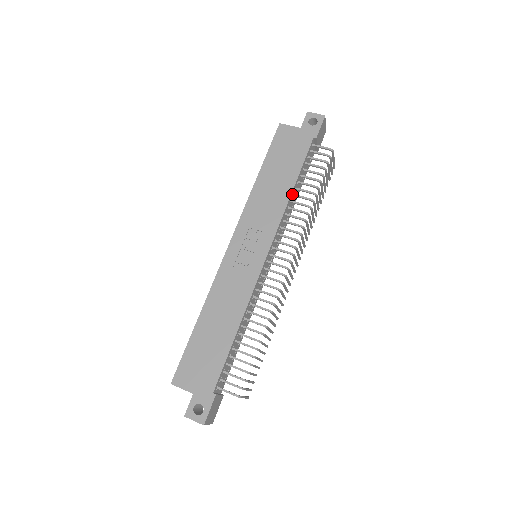
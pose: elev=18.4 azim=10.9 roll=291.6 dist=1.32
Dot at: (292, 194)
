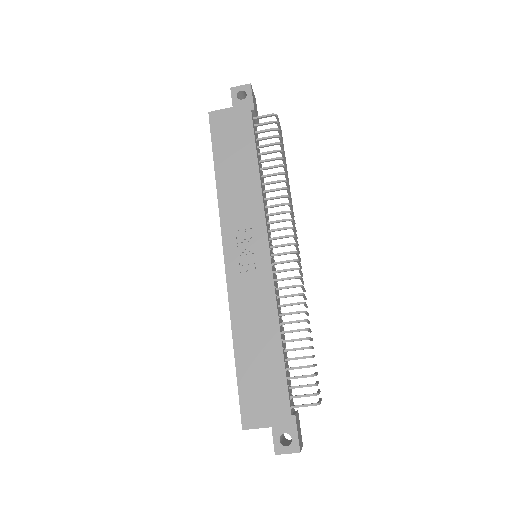
Dot at: (260, 177)
